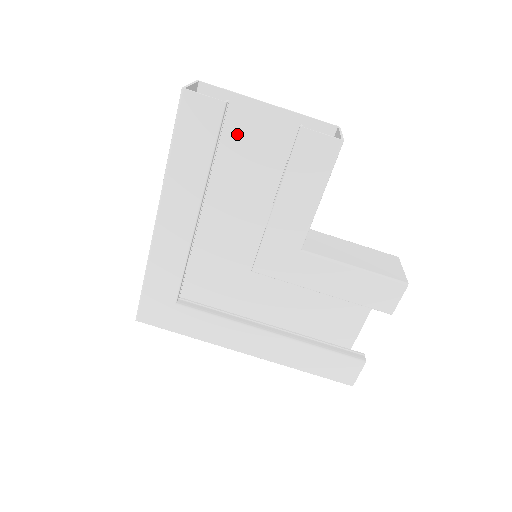
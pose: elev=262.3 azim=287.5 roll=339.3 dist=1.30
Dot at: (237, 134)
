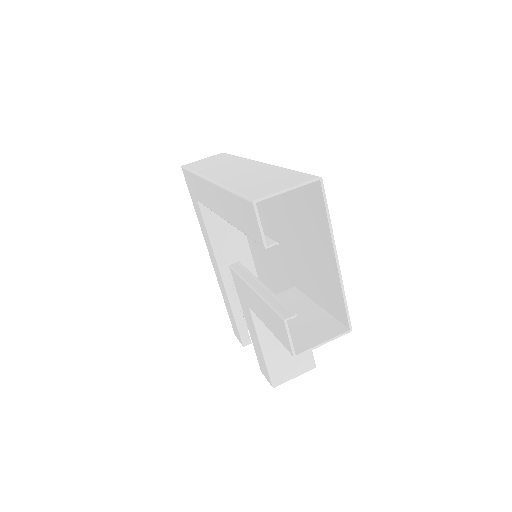
Dot at: (310, 226)
